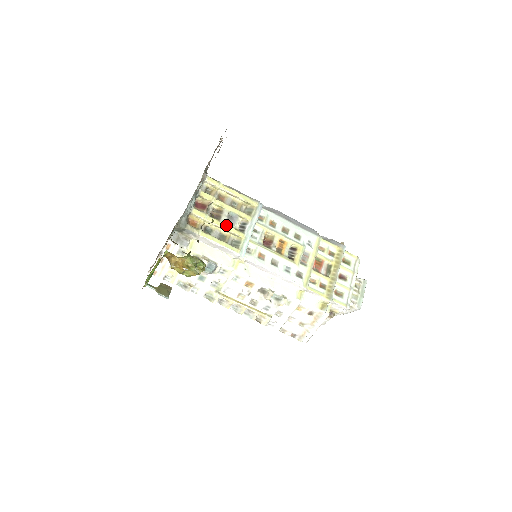
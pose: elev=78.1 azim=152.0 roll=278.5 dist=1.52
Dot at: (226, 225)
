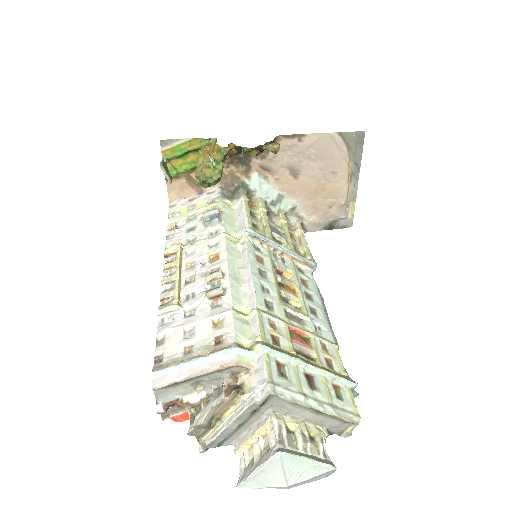
Dot at: (269, 224)
